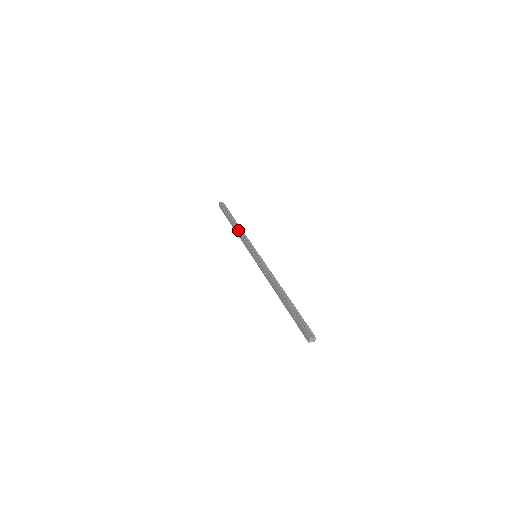
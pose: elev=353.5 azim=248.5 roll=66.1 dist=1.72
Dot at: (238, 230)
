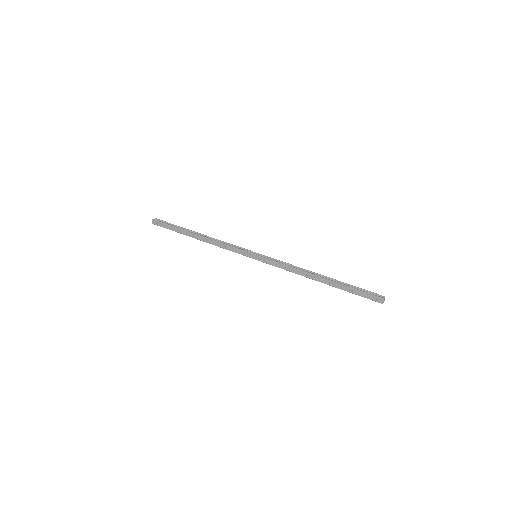
Dot at: (211, 239)
